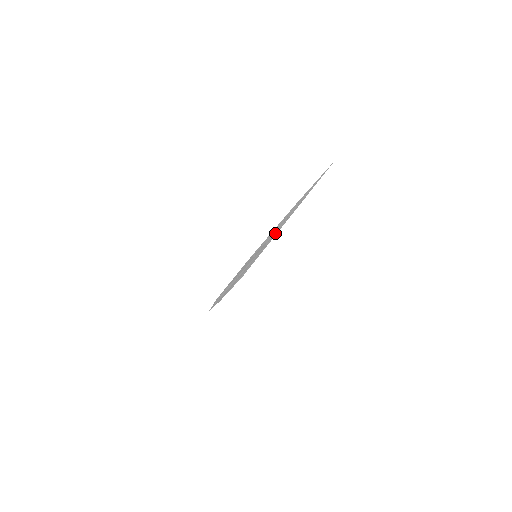
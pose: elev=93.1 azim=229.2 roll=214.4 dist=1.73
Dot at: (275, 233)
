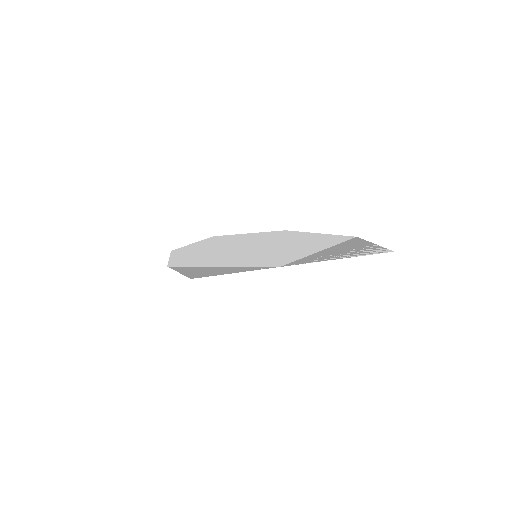
Dot at: (284, 259)
